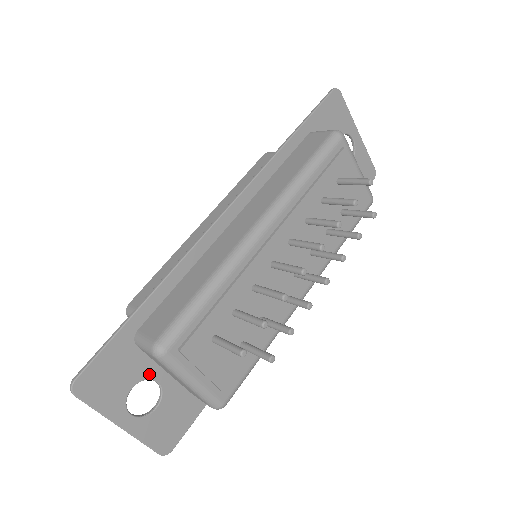
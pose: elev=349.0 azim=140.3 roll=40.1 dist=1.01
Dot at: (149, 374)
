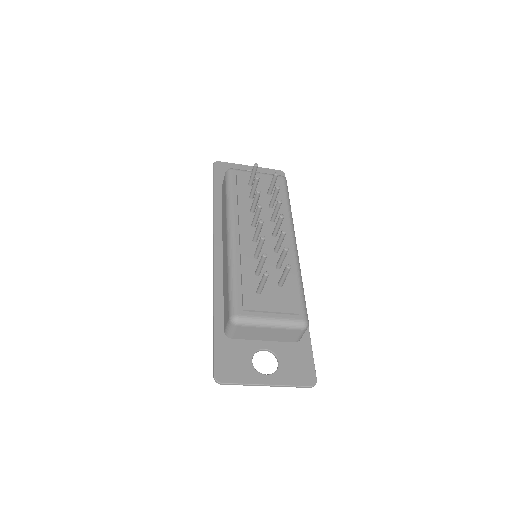
Dot at: (254, 348)
